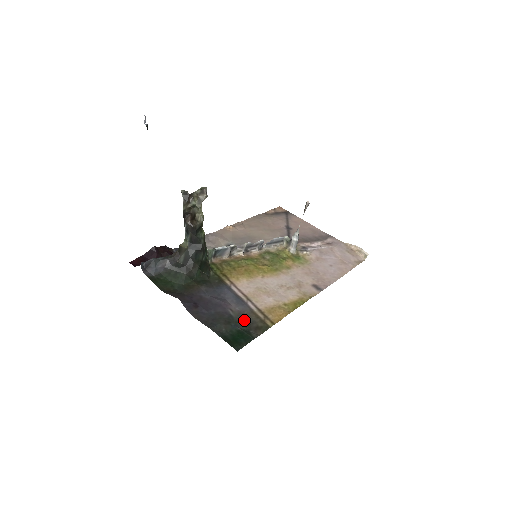
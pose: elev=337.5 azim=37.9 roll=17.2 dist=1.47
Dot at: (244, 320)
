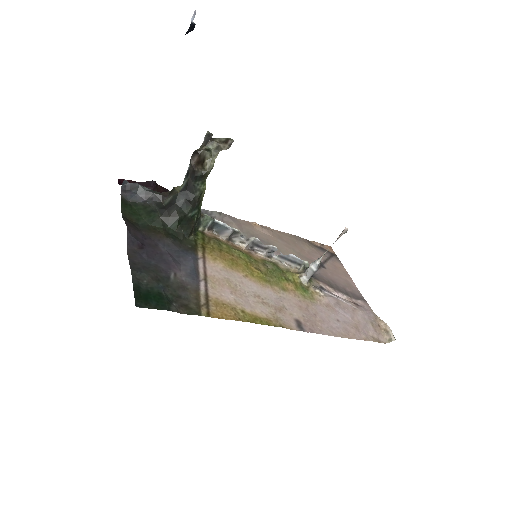
Dot at: (179, 290)
